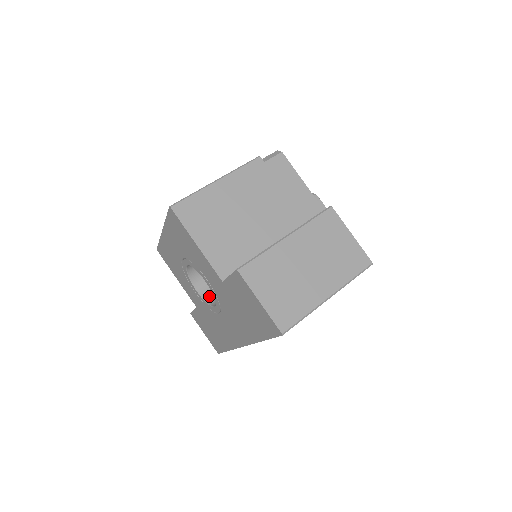
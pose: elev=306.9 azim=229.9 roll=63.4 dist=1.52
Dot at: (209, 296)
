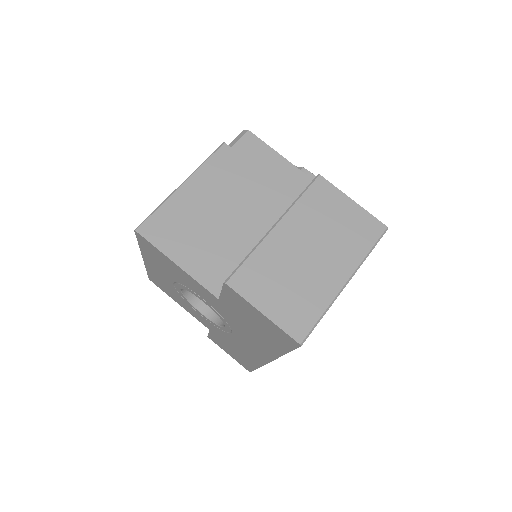
Dot at: (217, 315)
